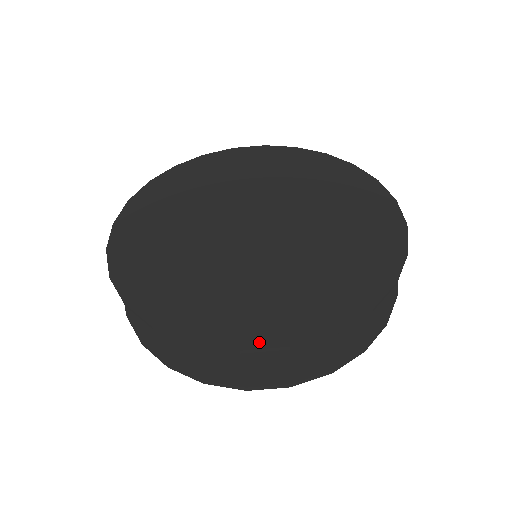
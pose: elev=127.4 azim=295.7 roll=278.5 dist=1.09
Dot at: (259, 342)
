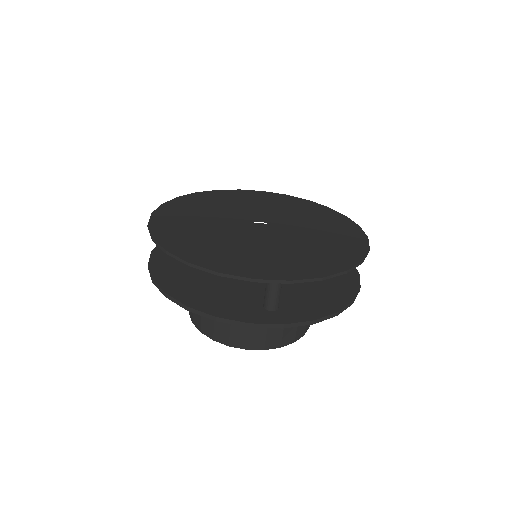
Dot at: (203, 264)
